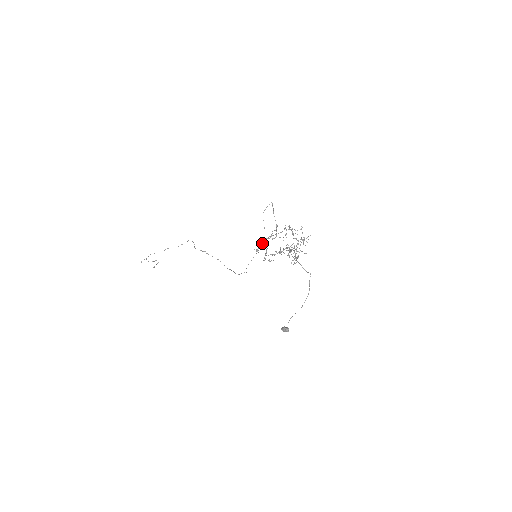
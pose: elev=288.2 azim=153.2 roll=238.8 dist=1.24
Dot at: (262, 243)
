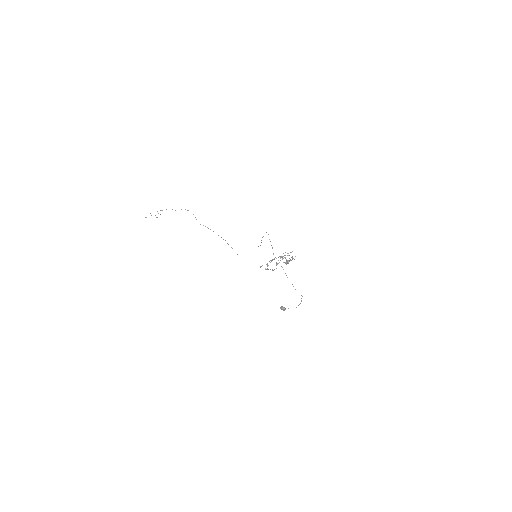
Dot at: occluded
